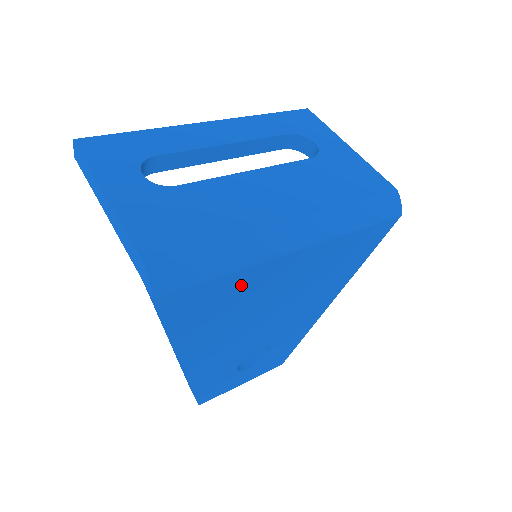
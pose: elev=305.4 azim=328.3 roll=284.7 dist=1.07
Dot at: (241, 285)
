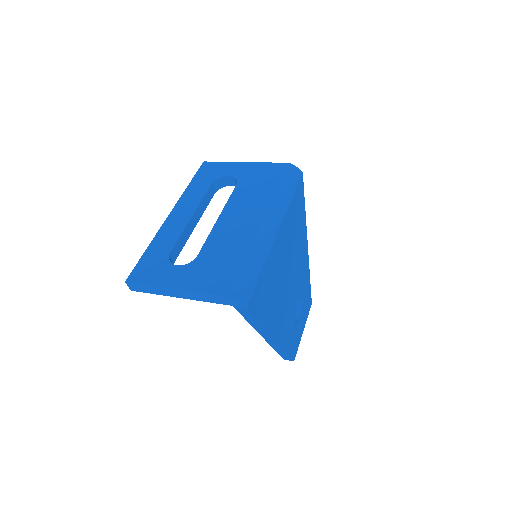
Dot at: (270, 271)
